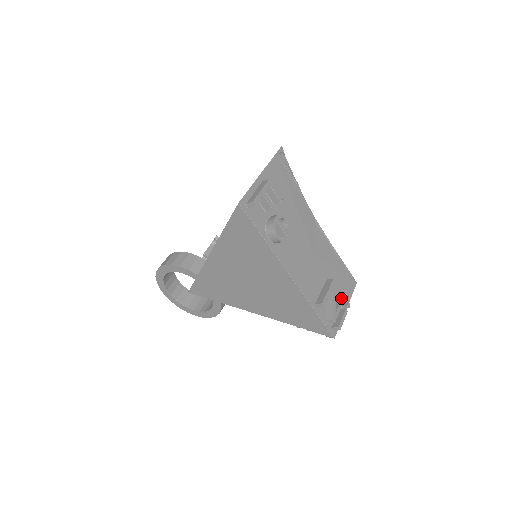
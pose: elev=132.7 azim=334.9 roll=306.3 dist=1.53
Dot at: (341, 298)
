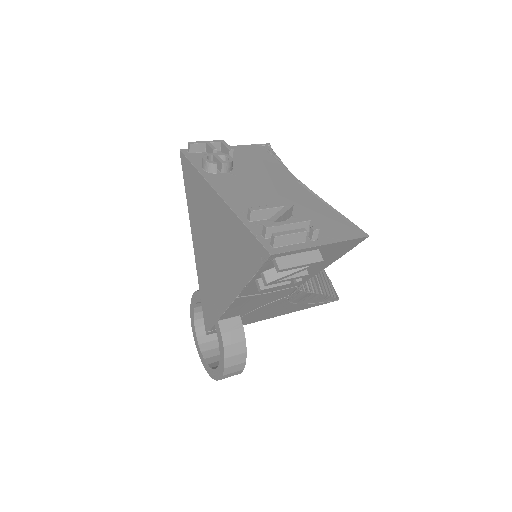
Dot at: (300, 219)
